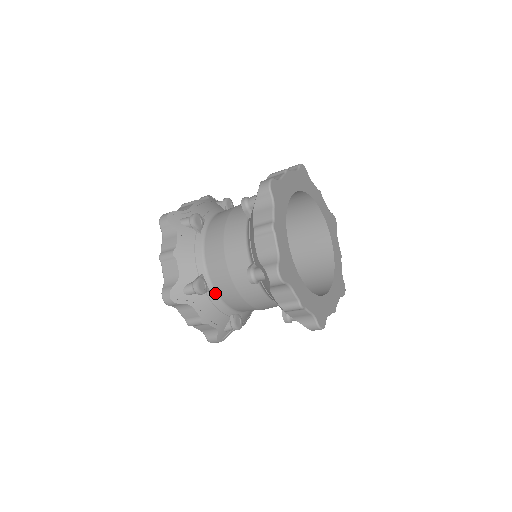
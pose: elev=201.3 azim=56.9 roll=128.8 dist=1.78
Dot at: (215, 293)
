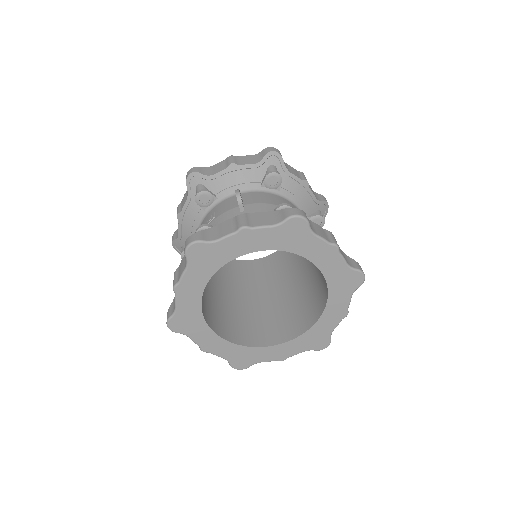
Dot at: occluded
